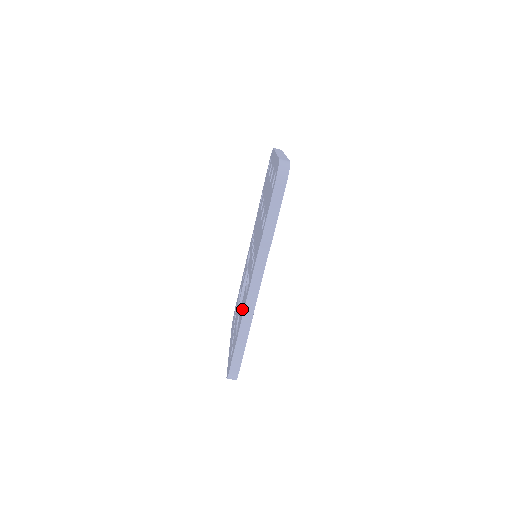
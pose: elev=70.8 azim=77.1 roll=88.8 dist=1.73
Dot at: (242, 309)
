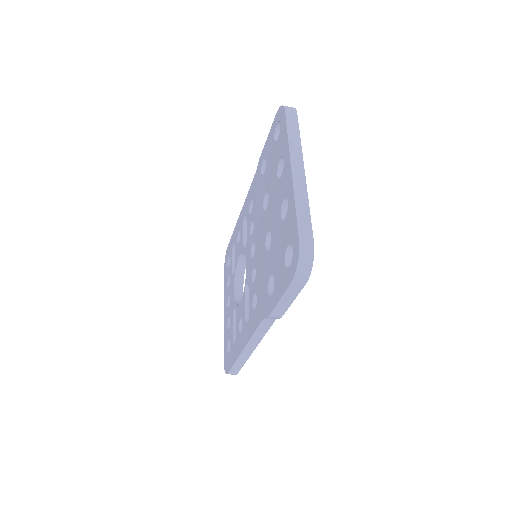
Dot at: (241, 332)
